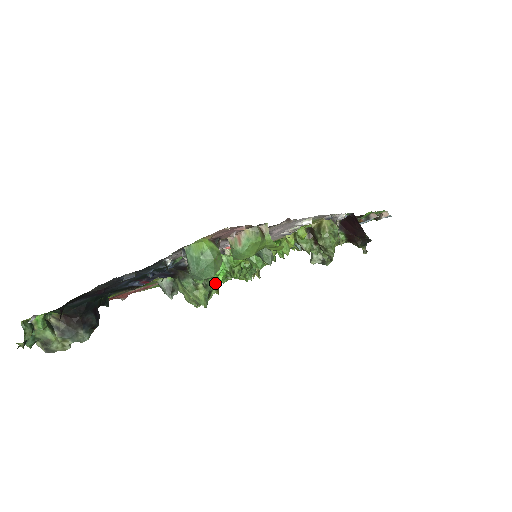
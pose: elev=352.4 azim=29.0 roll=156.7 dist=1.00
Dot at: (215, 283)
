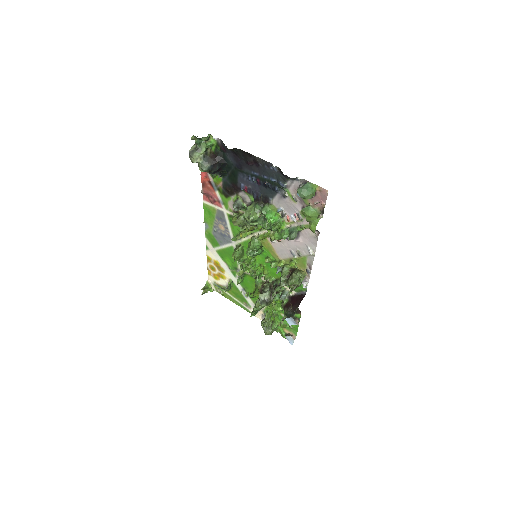
Dot at: (260, 222)
